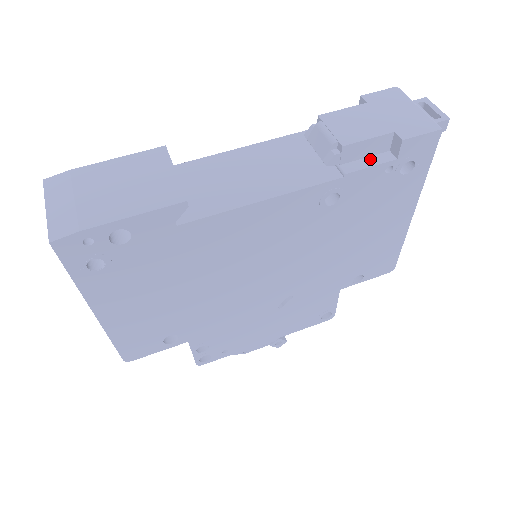
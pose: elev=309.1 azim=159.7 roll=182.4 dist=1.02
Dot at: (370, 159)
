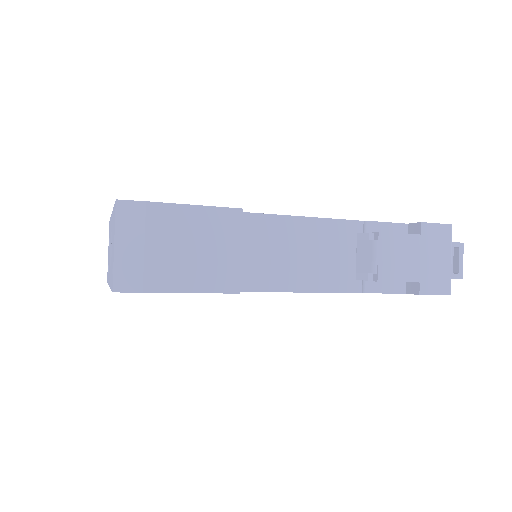
Dot at: (389, 285)
